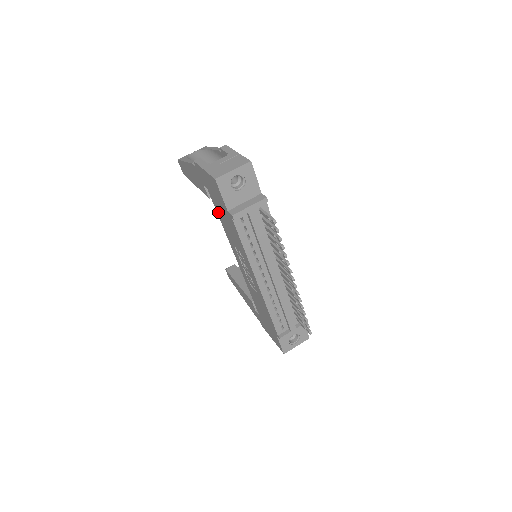
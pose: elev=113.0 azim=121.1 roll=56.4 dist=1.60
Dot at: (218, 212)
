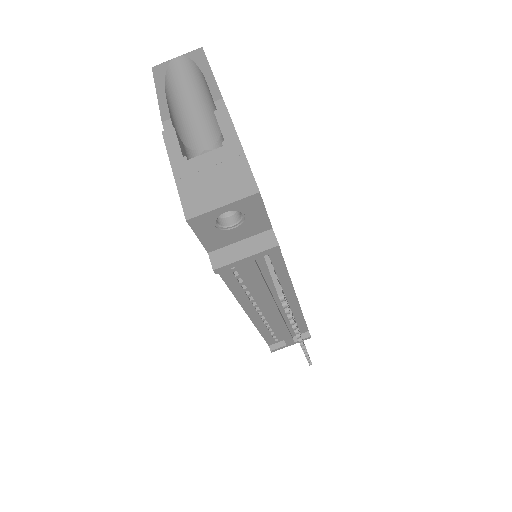
Dot at: occluded
